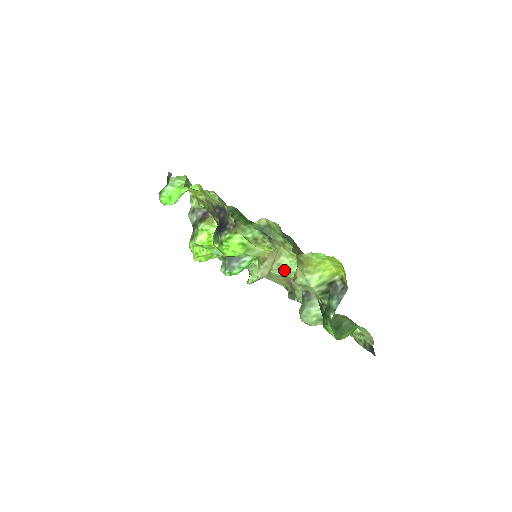
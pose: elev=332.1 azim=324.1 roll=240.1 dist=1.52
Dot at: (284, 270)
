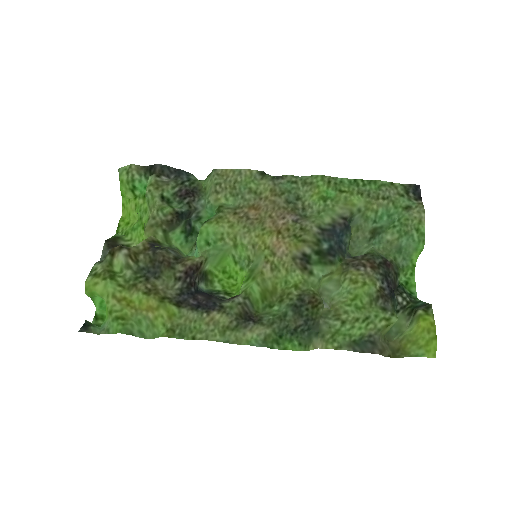
Dot at: (337, 294)
